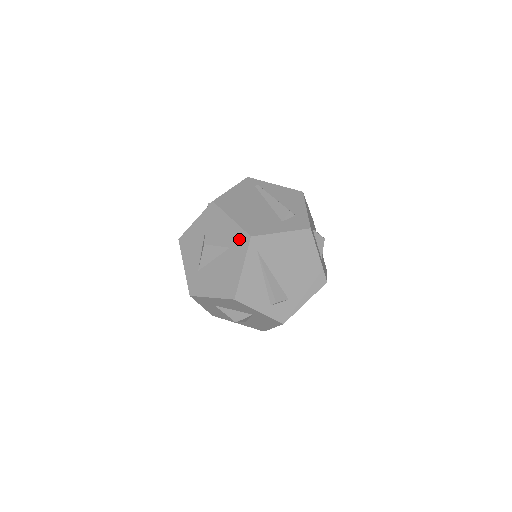
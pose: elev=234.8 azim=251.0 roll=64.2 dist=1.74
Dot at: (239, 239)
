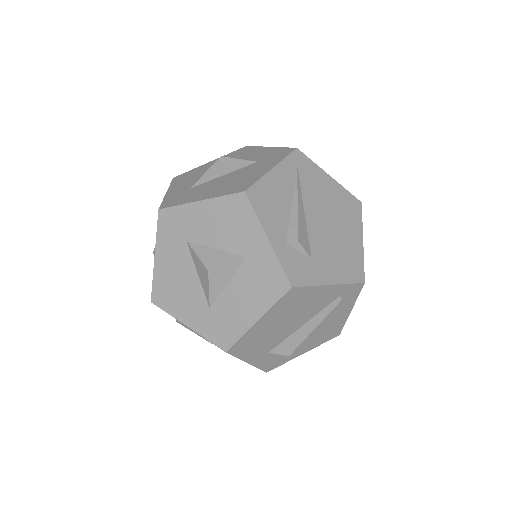
Dot at: (276, 153)
